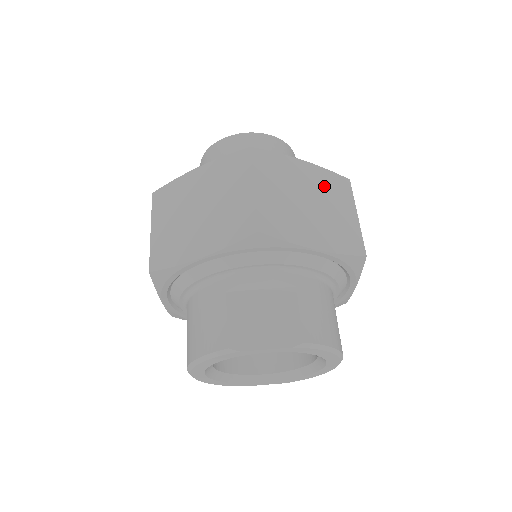
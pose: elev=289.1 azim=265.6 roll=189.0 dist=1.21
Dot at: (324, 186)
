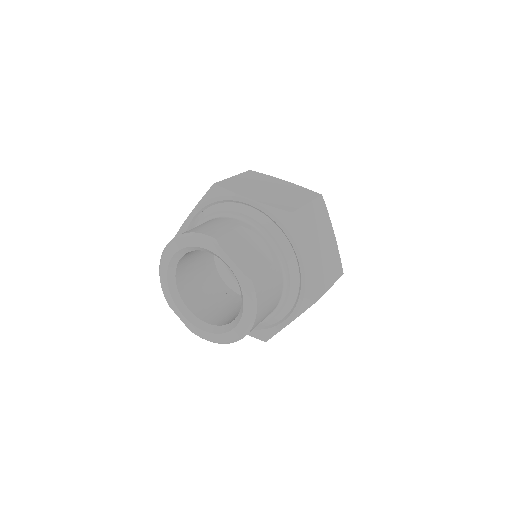
Dot at: (332, 254)
